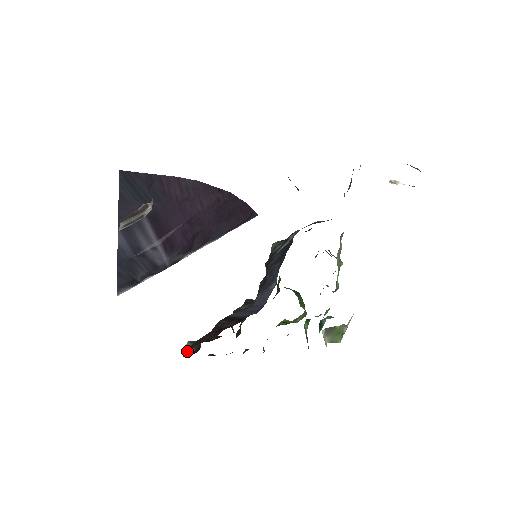
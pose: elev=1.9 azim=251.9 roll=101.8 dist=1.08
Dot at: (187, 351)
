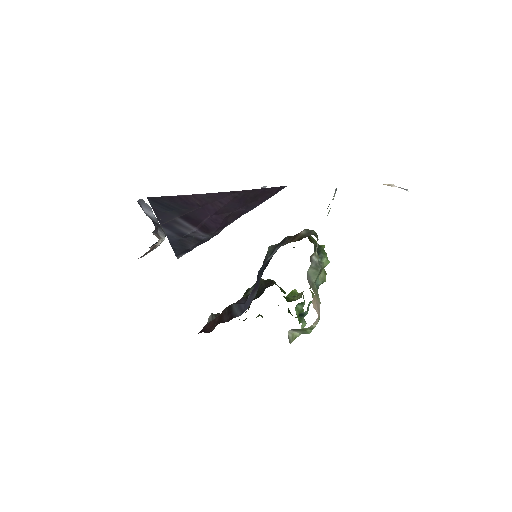
Dot at: occluded
